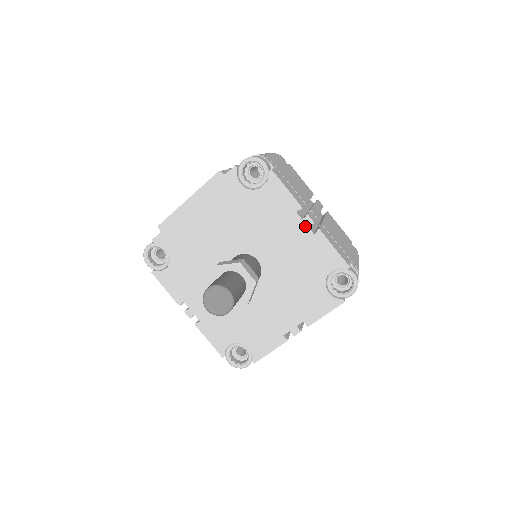
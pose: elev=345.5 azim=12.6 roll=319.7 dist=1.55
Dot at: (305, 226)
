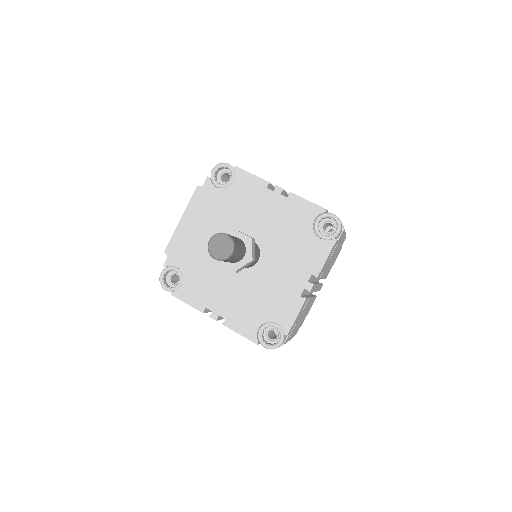
Dot at: (278, 195)
